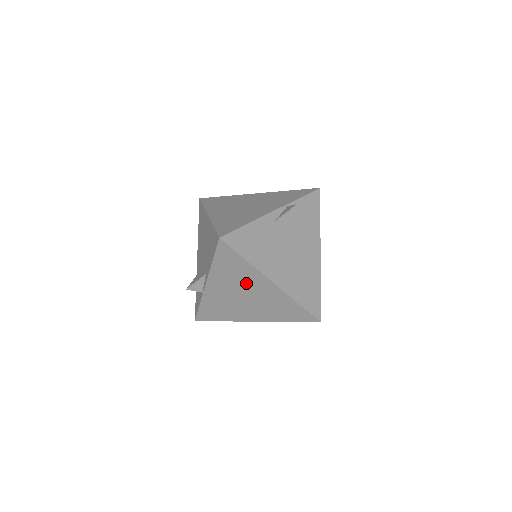
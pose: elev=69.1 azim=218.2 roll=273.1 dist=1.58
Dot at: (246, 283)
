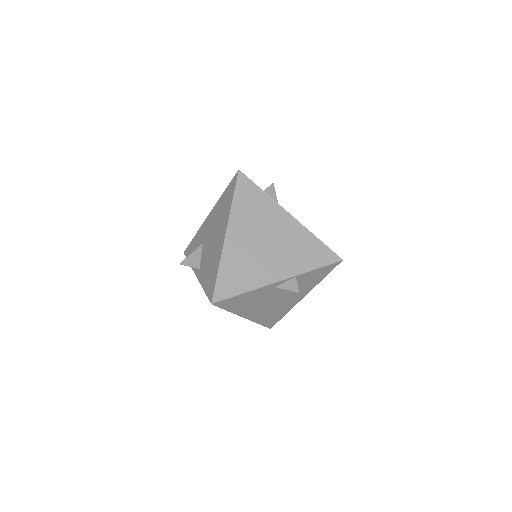
Dot at: occluded
